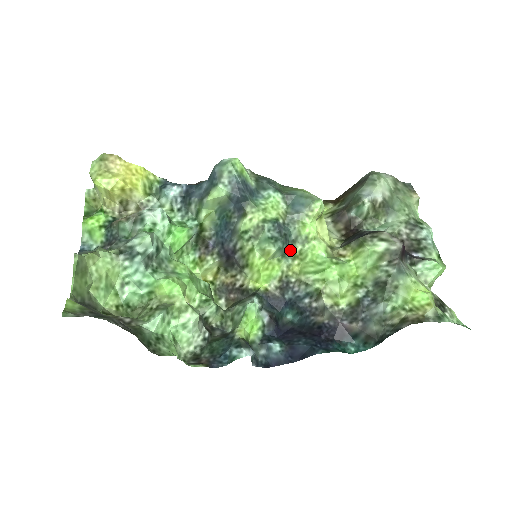
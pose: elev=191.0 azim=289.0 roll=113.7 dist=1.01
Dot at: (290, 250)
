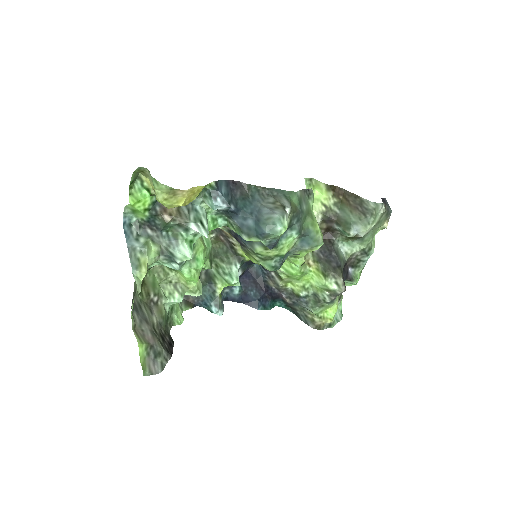
Dot at: occluded
